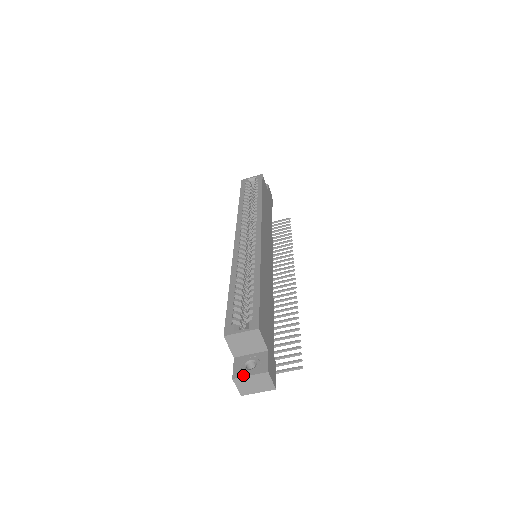
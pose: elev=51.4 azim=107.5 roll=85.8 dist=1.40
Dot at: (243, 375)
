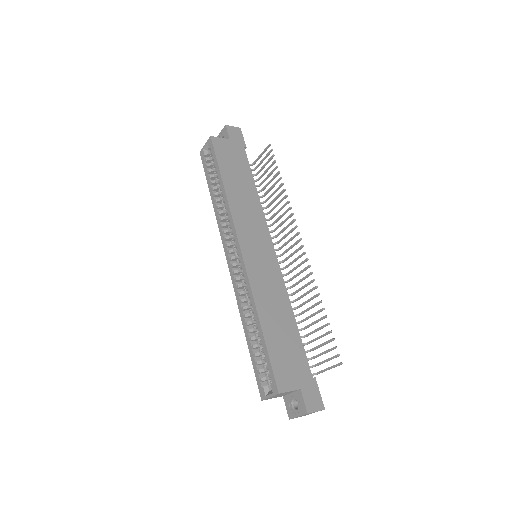
Dot at: (294, 416)
